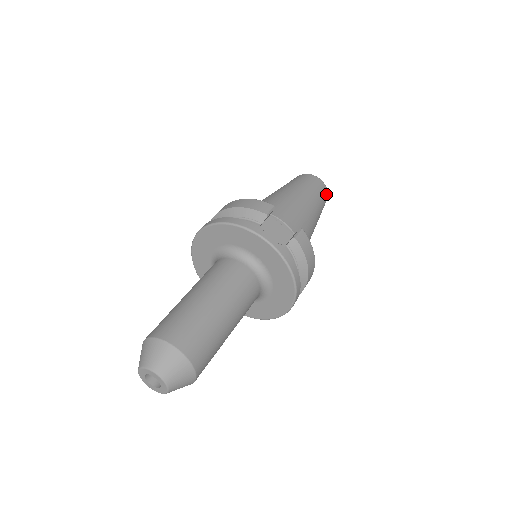
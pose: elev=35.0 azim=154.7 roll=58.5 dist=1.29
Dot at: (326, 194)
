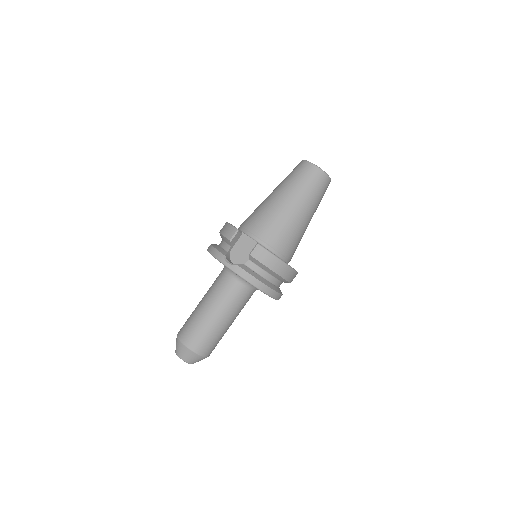
Dot at: (321, 176)
